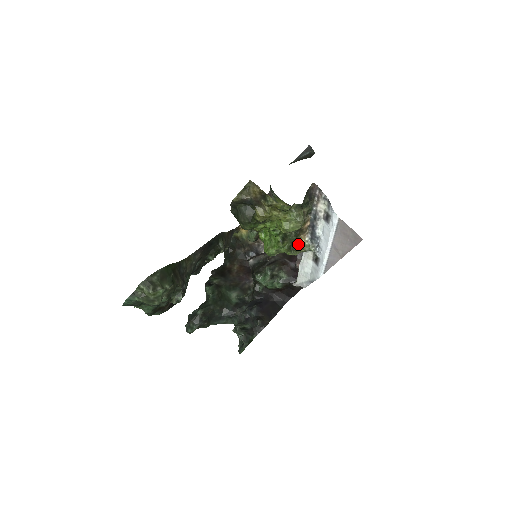
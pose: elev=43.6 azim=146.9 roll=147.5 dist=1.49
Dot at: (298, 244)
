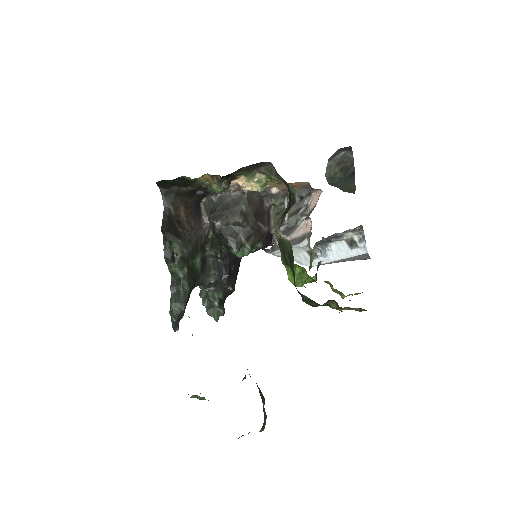
Dot at: (311, 256)
